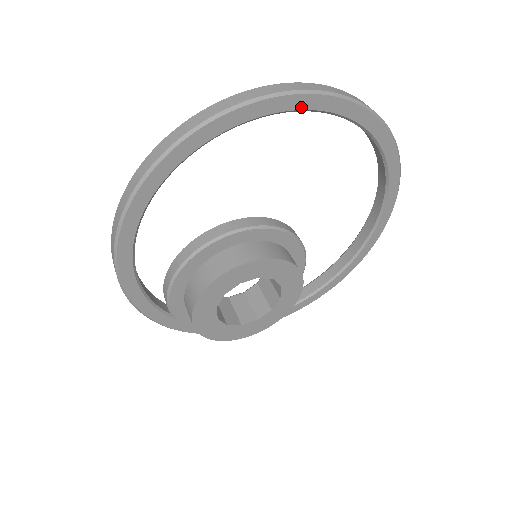
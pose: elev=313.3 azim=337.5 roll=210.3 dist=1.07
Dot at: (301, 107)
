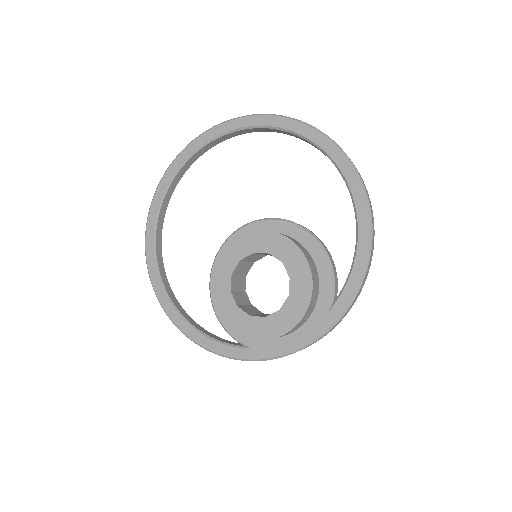
Dot at: (177, 168)
